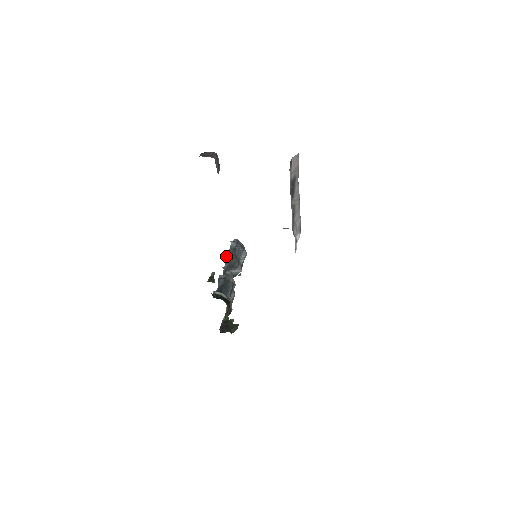
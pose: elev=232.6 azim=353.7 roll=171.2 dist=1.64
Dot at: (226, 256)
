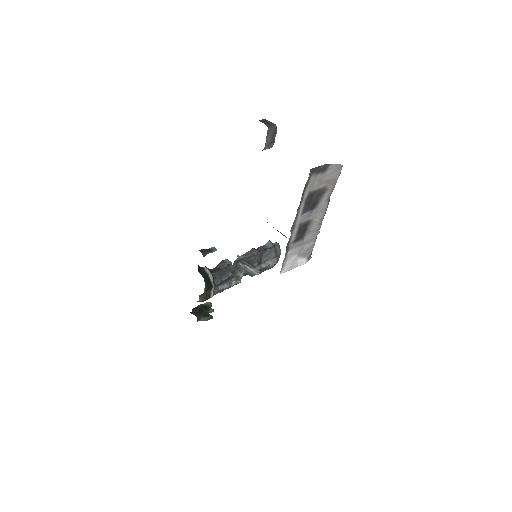
Dot at: (251, 249)
